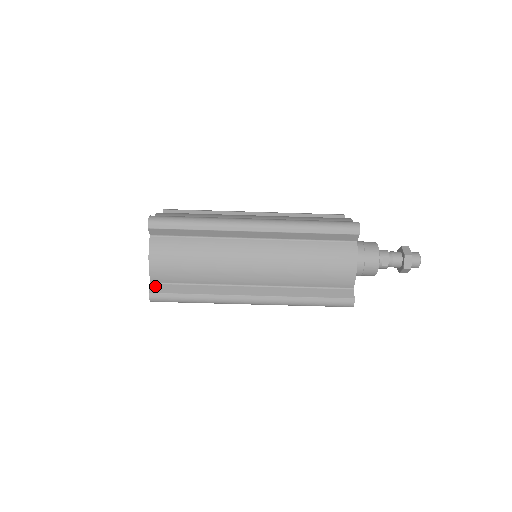
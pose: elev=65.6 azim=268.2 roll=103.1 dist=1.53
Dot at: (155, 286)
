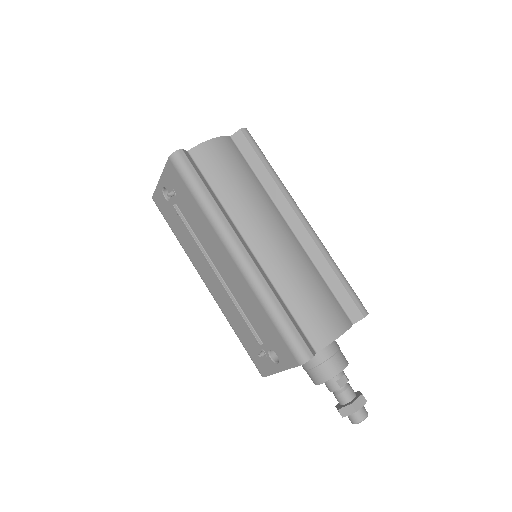
Dot at: (189, 155)
